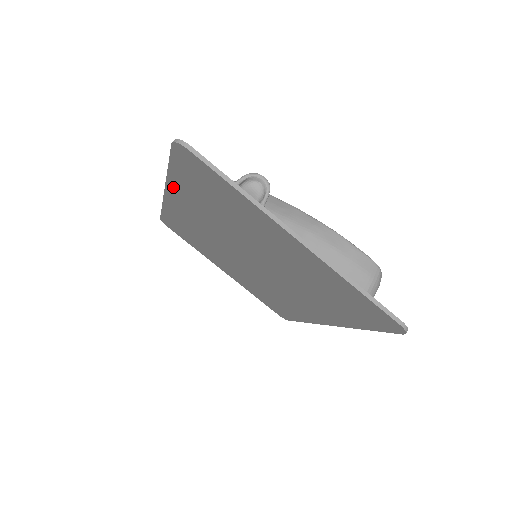
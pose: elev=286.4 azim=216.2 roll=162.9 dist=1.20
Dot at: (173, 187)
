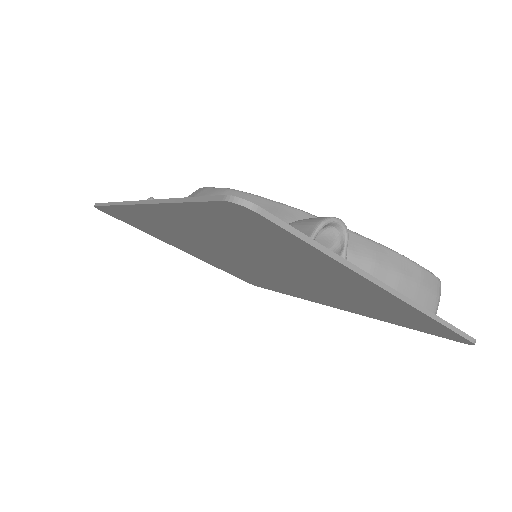
Dot at: (165, 209)
